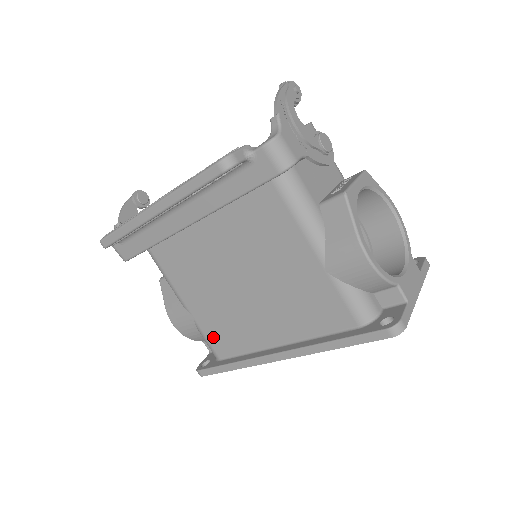
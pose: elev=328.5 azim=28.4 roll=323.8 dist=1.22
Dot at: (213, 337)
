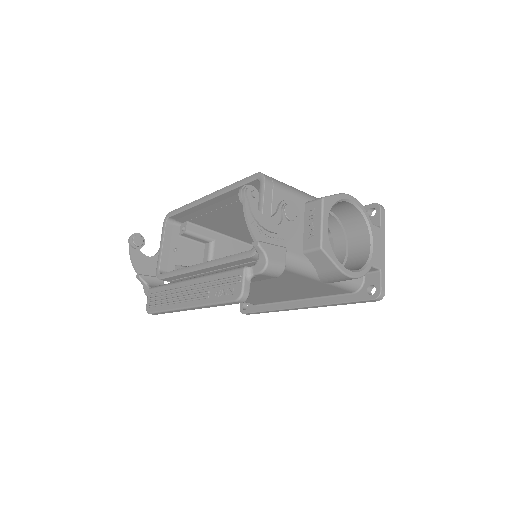
Dot at: (246, 301)
